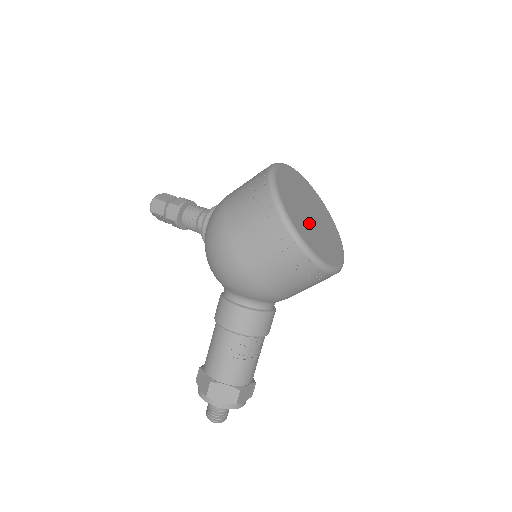
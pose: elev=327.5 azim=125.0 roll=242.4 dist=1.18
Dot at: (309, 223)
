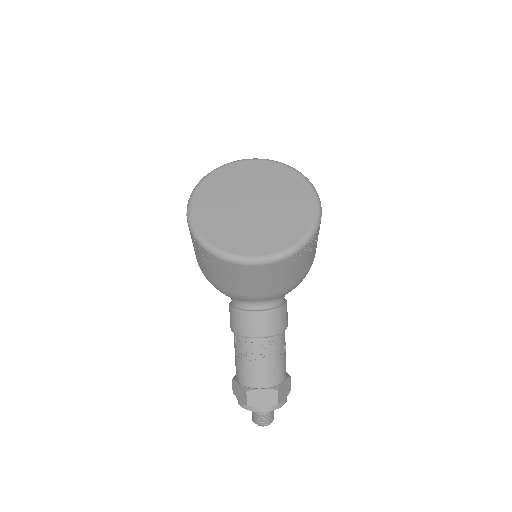
Dot at: (235, 214)
